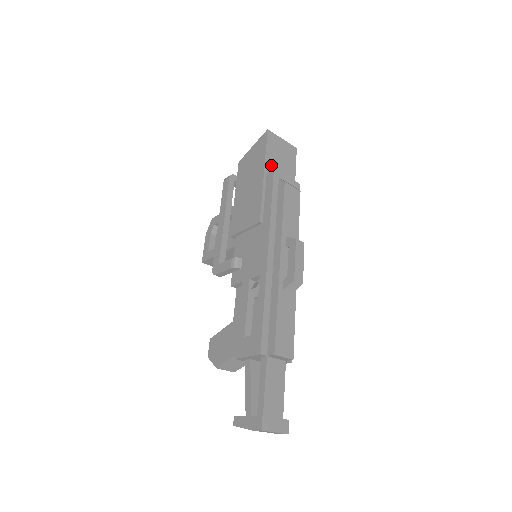
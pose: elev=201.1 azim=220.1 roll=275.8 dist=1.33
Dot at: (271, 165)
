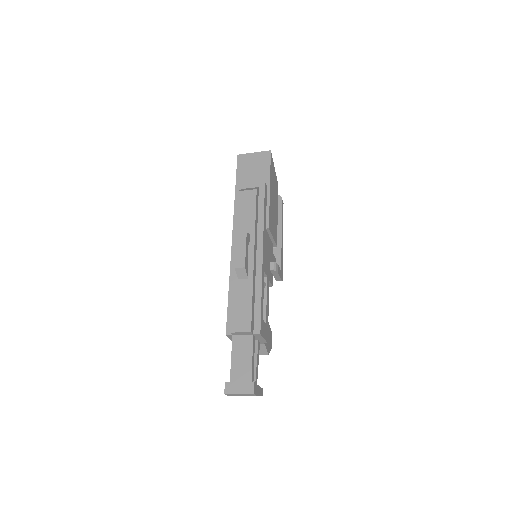
Dot at: (242, 181)
